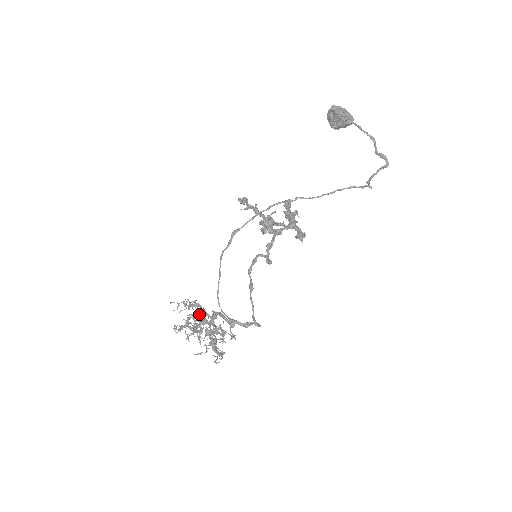
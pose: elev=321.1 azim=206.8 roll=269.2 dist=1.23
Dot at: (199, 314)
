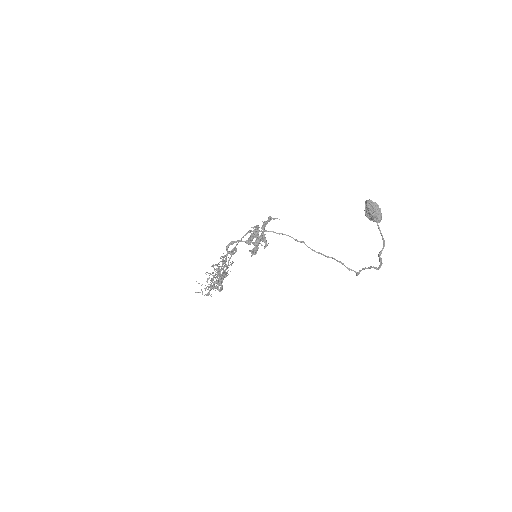
Dot at: (219, 266)
